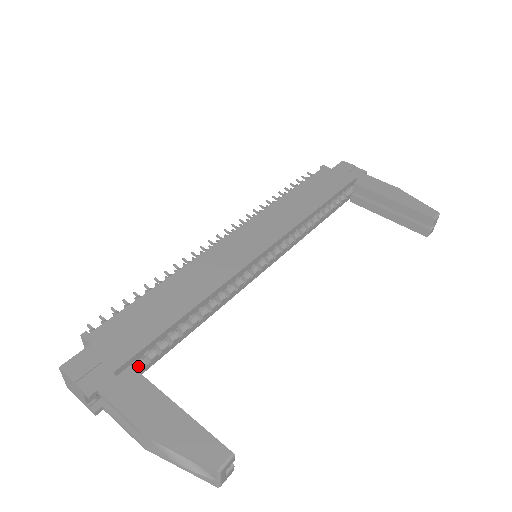
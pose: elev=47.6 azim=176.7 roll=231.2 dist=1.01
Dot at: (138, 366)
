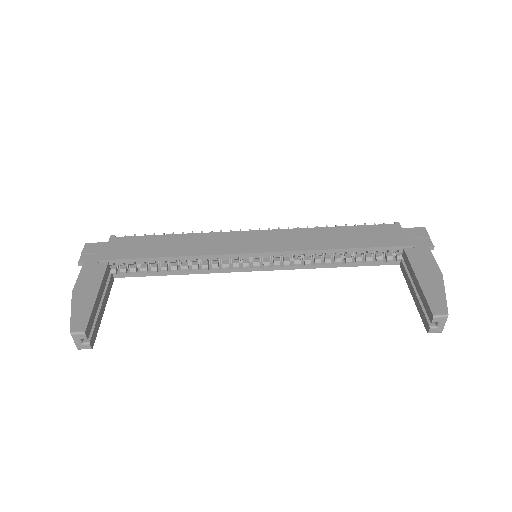
Dot at: (121, 270)
